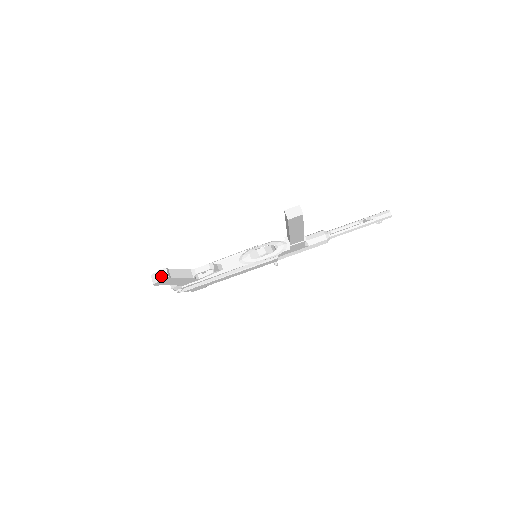
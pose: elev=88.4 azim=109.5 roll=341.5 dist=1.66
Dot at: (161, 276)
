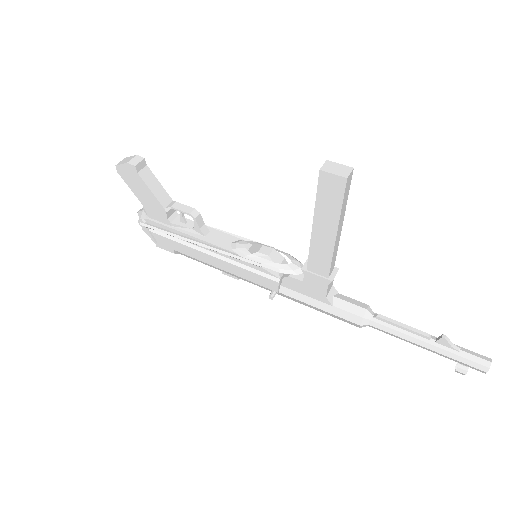
Dot at: (130, 160)
